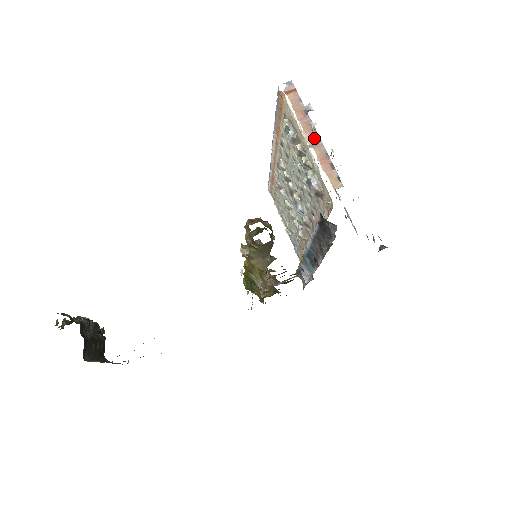
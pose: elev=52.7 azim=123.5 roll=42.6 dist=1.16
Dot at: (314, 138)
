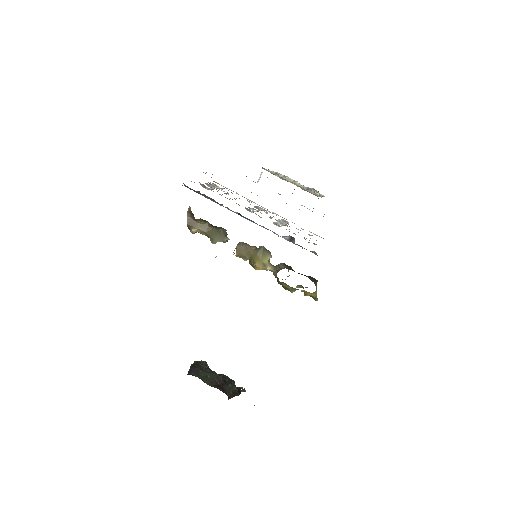
Dot at: occluded
